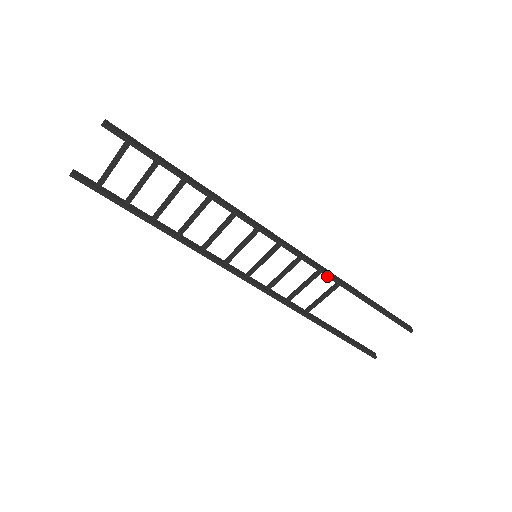
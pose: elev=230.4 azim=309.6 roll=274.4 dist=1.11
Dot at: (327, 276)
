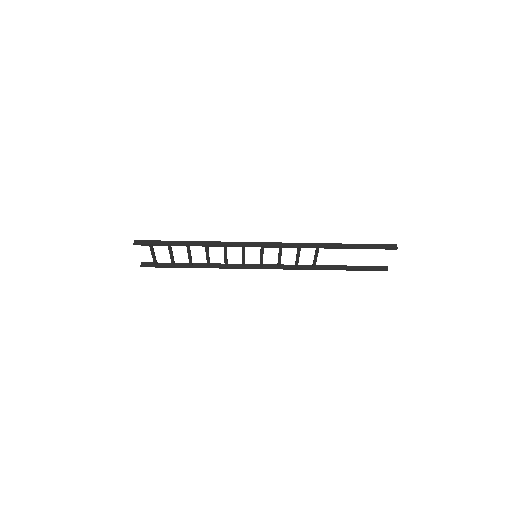
Dot at: occluded
